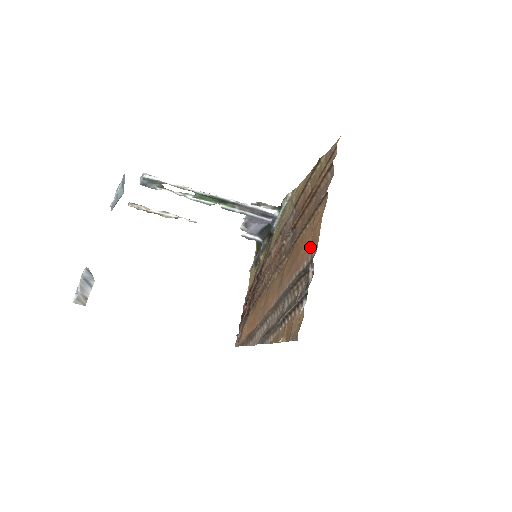
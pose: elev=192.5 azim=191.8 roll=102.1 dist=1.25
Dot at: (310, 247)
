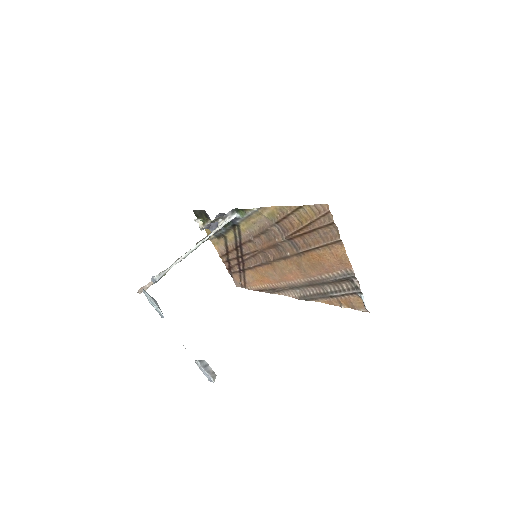
Dot at: (340, 265)
